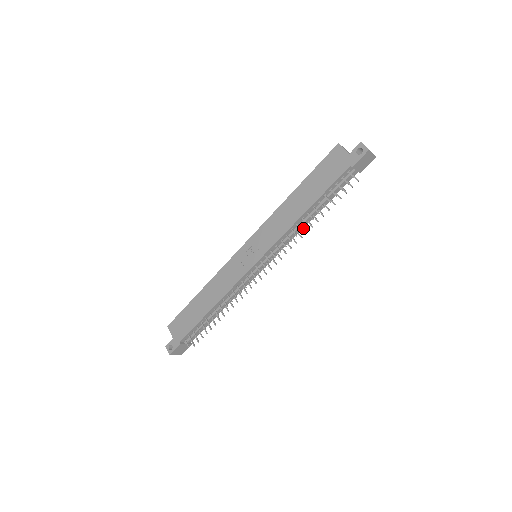
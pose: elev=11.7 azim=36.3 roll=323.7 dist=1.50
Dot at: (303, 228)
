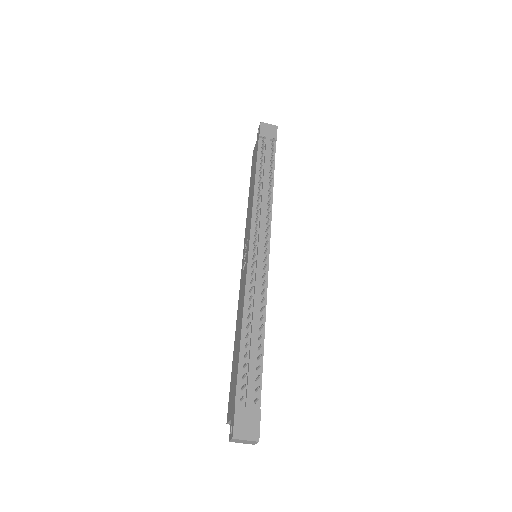
Dot at: (268, 196)
